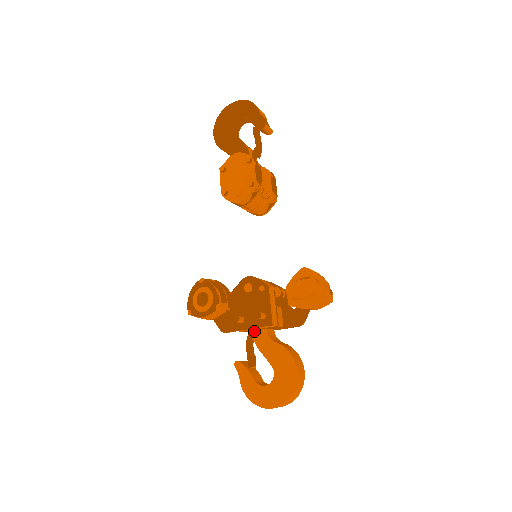
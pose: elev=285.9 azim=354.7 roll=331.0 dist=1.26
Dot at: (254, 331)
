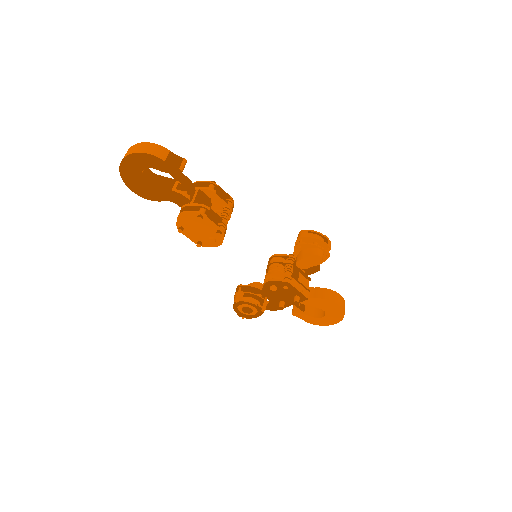
Dot at: occluded
